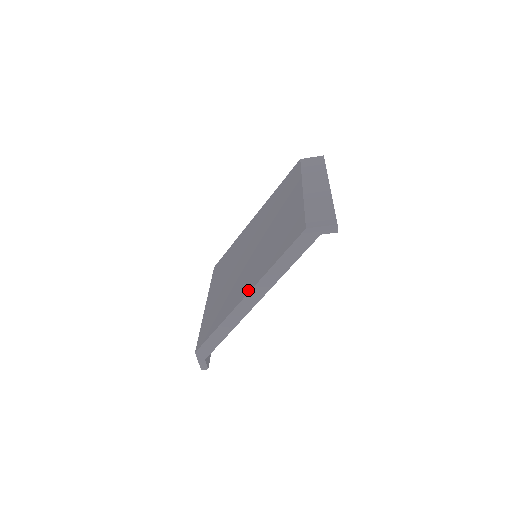
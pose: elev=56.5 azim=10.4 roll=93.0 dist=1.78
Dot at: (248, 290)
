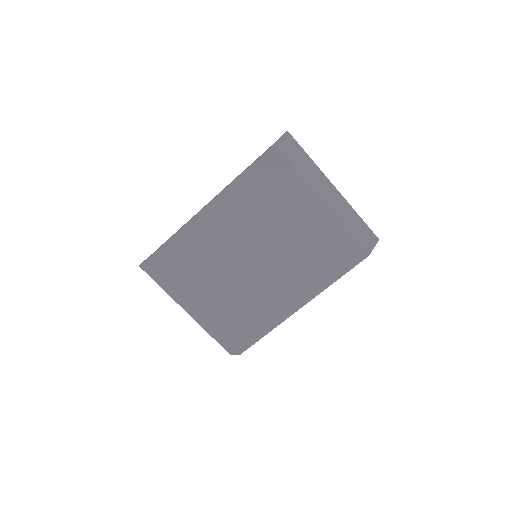
Dot at: (304, 302)
